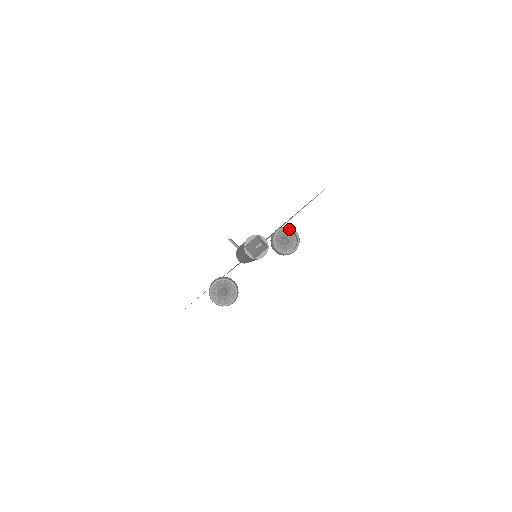
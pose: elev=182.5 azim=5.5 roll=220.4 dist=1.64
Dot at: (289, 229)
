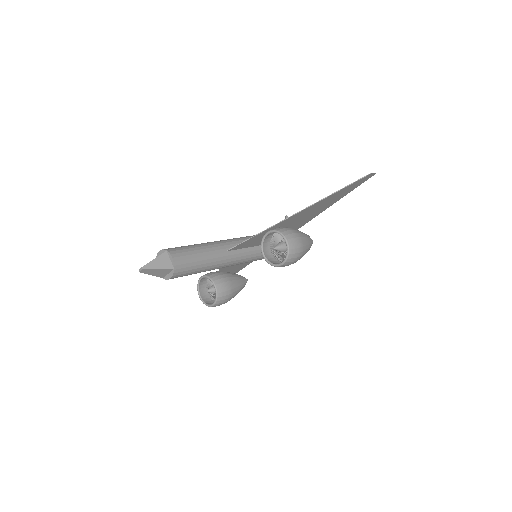
Dot at: occluded
